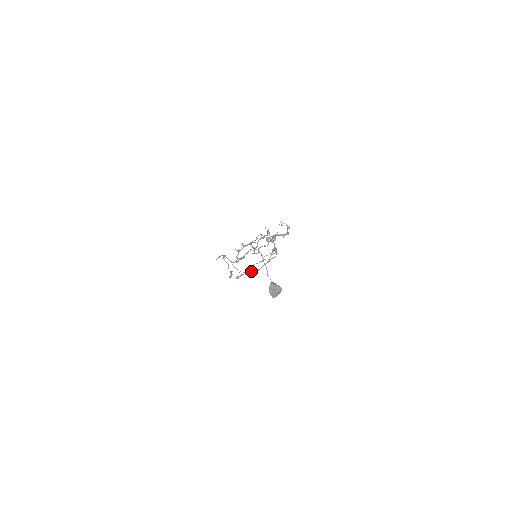
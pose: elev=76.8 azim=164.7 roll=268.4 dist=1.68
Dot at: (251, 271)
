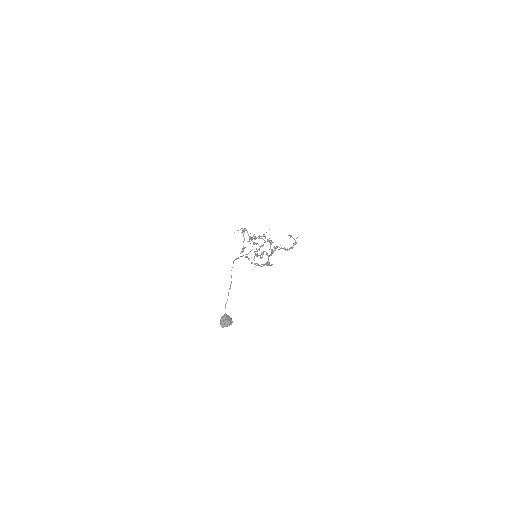
Dot at: occluded
